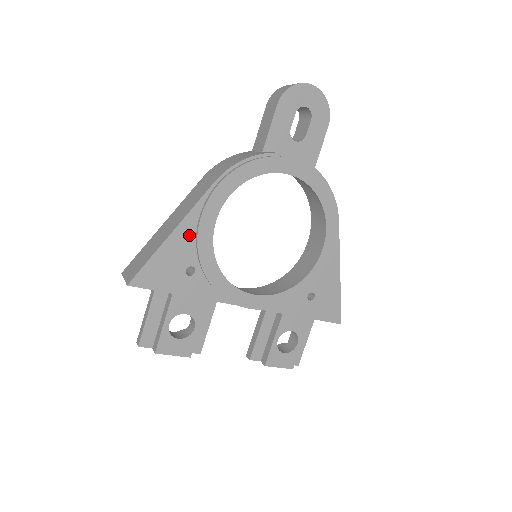
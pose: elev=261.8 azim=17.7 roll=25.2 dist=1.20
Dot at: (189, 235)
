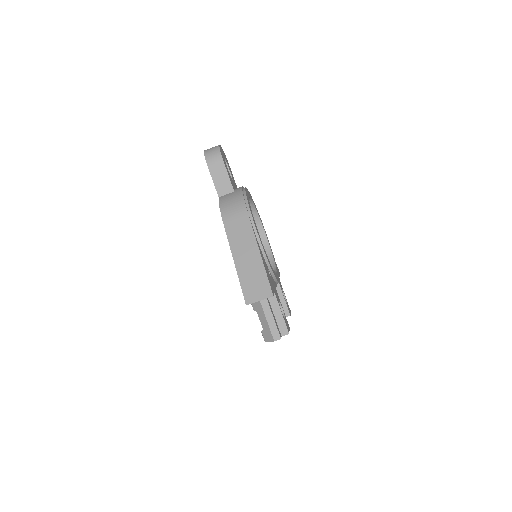
Dot at: (261, 251)
